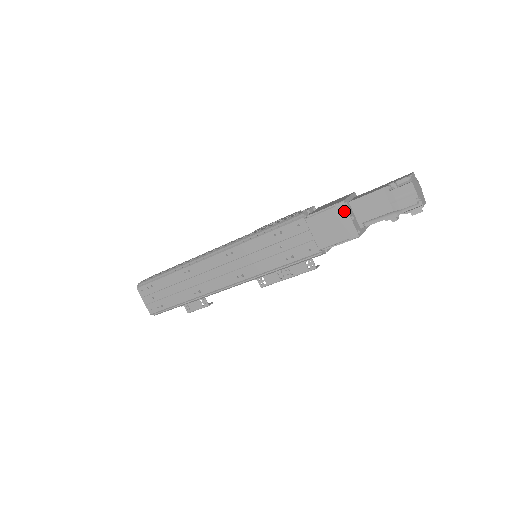
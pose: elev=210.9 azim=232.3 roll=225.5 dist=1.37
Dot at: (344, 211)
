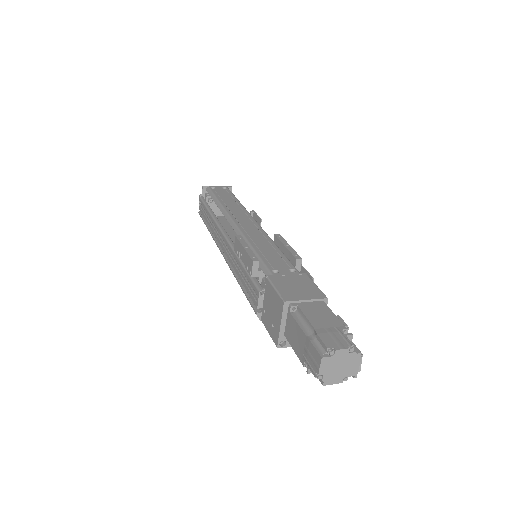
Dot at: (286, 345)
